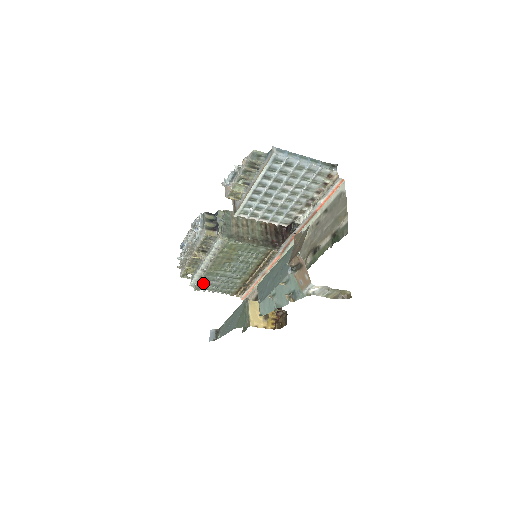
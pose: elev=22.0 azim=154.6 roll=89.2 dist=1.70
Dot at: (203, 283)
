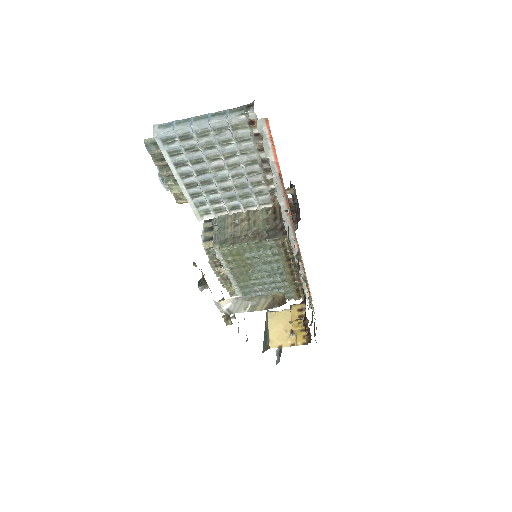
Dot at: occluded
